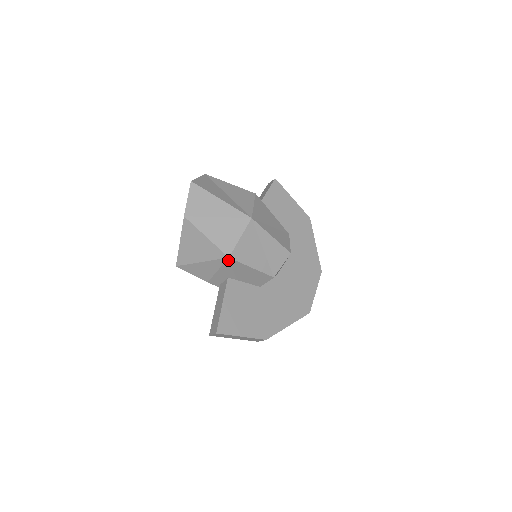
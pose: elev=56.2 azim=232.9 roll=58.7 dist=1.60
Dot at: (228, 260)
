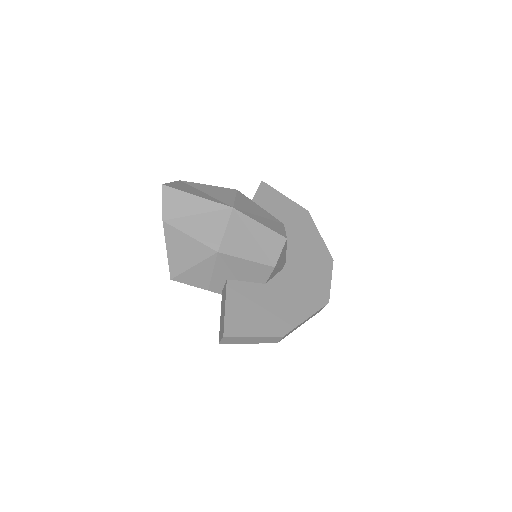
Dot at: (218, 256)
